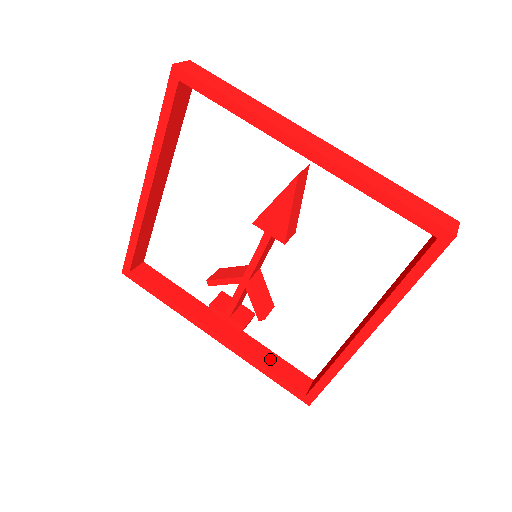
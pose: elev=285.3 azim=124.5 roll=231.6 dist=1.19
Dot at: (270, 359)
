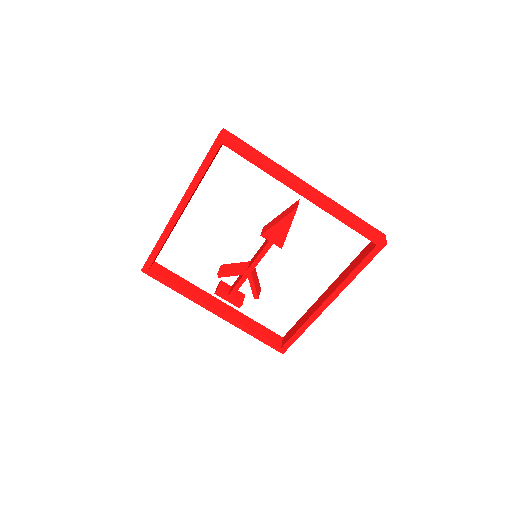
Dot at: (255, 326)
